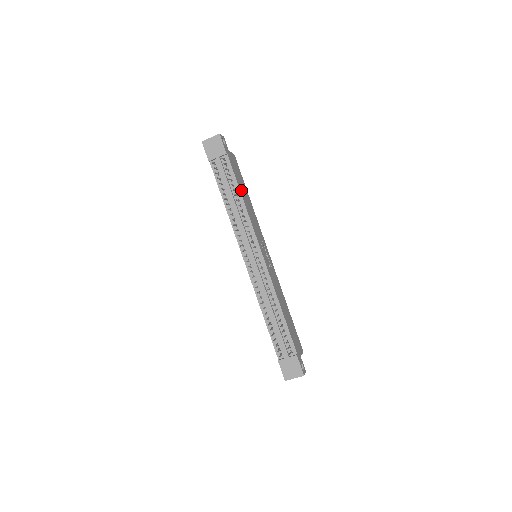
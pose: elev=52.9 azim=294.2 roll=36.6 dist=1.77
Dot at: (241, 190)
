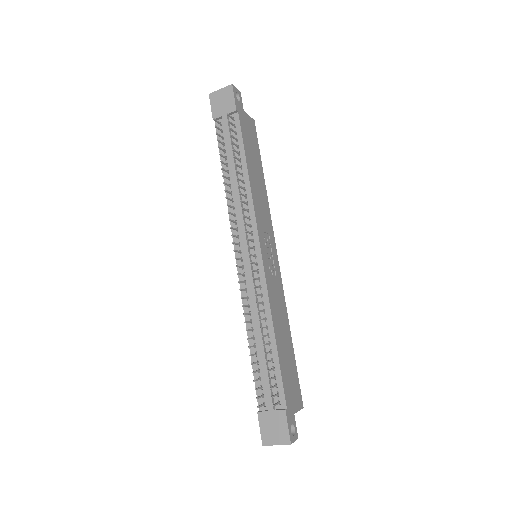
Dot at: (249, 162)
